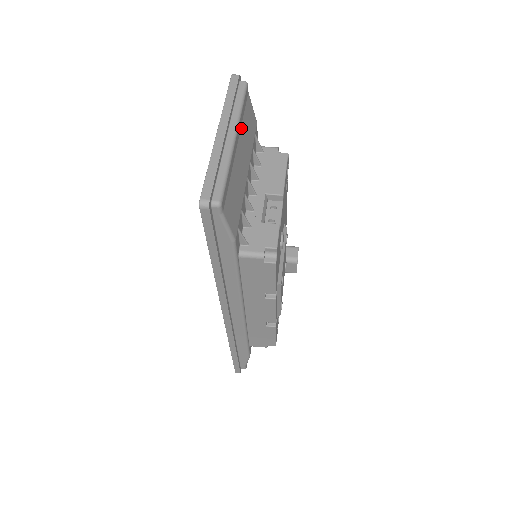
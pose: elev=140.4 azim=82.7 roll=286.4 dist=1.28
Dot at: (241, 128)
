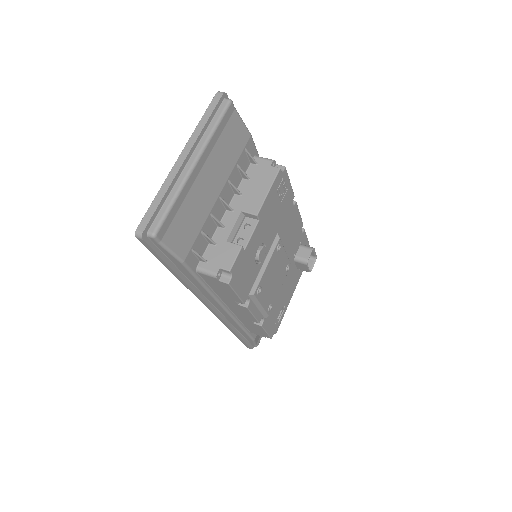
Dot at: (212, 151)
